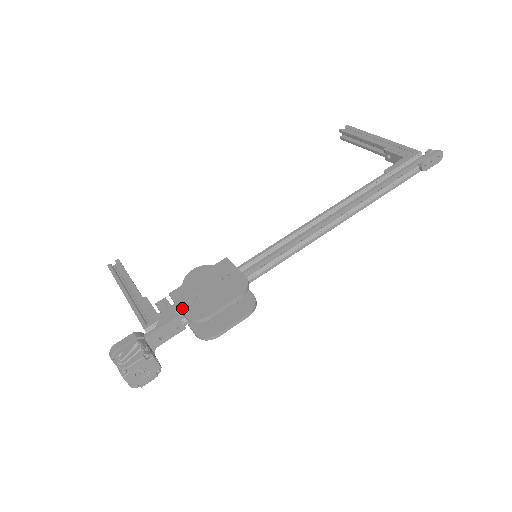
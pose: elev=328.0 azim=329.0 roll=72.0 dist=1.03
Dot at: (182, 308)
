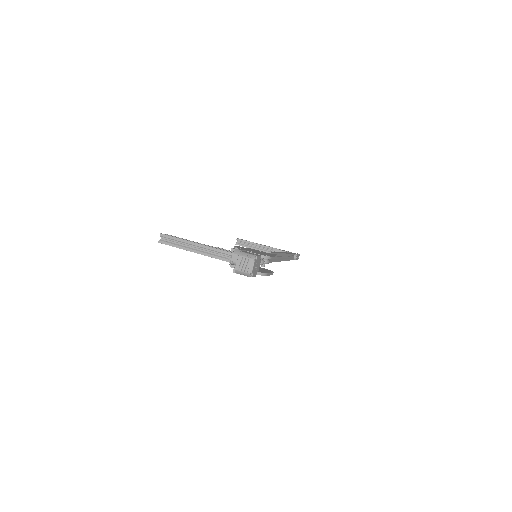
Dot at: (252, 252)
